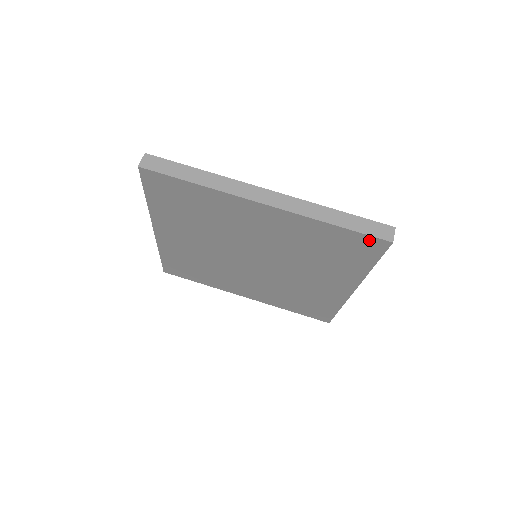
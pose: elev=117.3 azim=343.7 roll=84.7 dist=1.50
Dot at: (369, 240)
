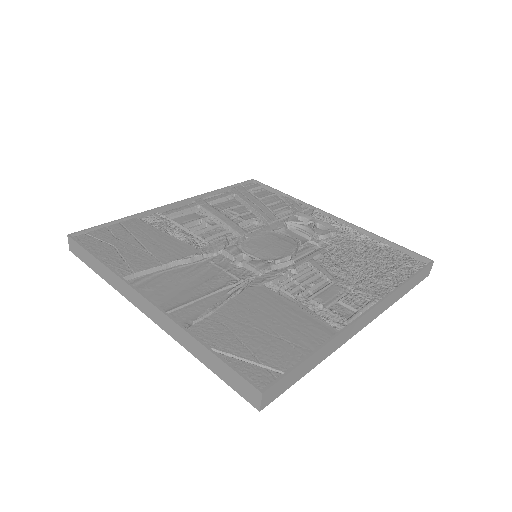
Dot at: occluded
